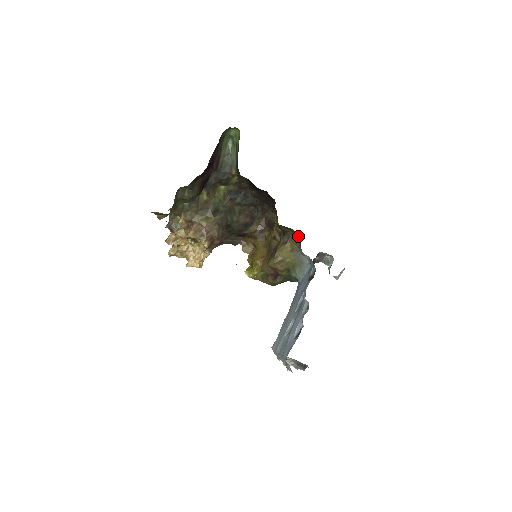
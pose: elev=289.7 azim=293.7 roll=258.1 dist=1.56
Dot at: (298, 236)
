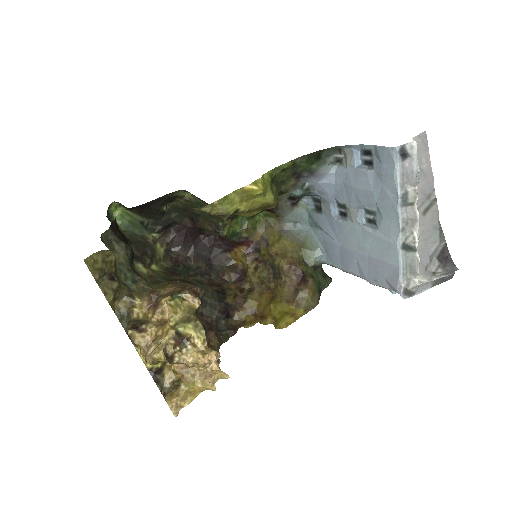
Dot at: (266, 219)
